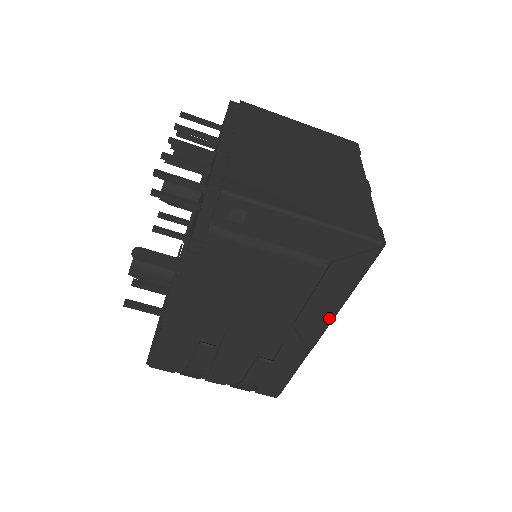
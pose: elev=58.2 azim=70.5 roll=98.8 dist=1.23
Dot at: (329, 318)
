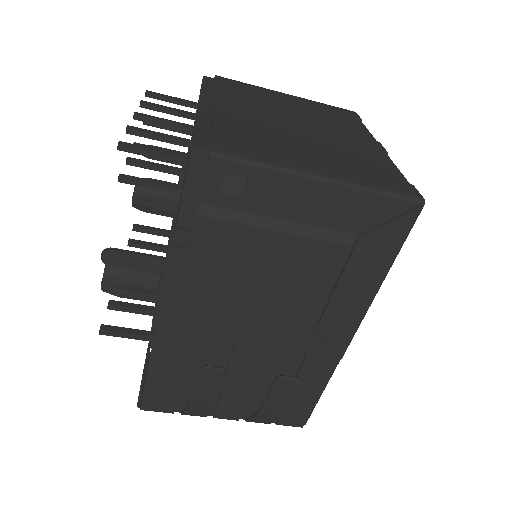
Dot at: (360, 313)
